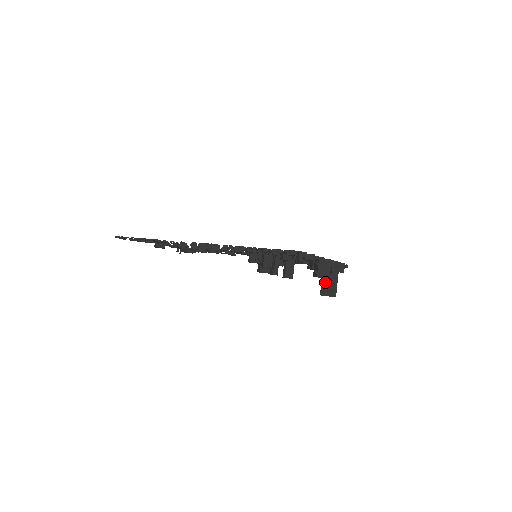
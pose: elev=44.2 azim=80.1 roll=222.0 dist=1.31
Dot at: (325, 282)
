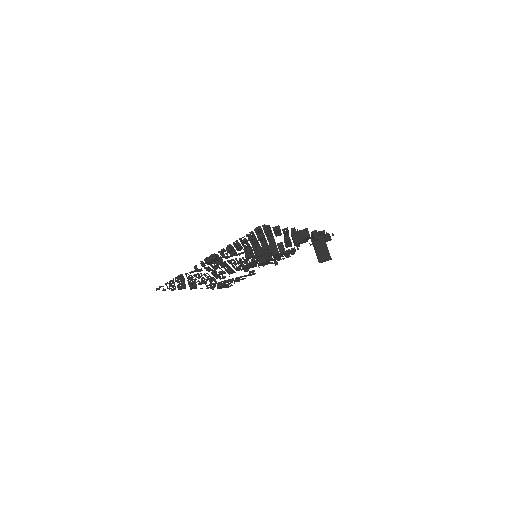
Dot at: (317, 251)
